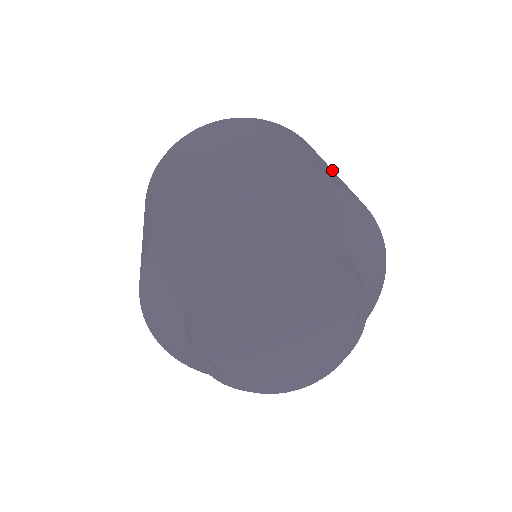
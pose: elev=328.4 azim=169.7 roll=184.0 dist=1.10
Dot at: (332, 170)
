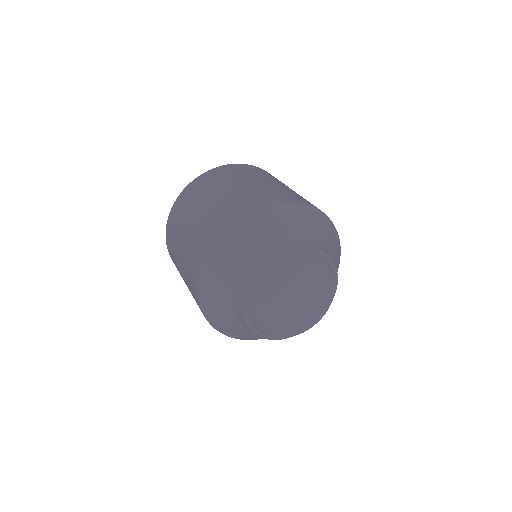
Dot at: occluded
